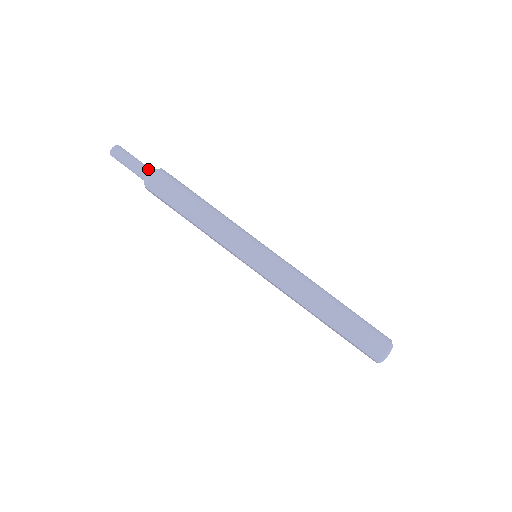
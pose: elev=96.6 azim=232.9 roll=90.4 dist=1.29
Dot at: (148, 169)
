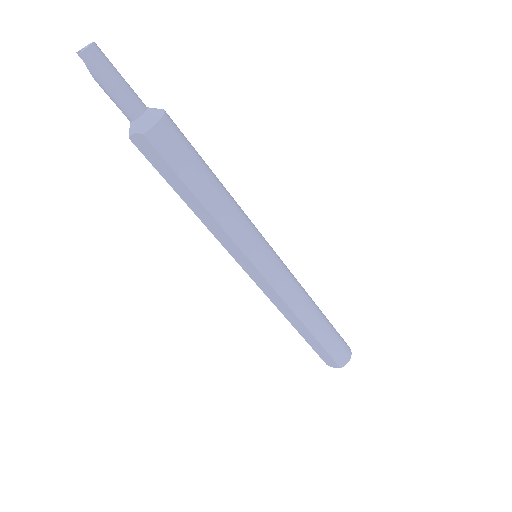
Dot at: (144, 104)
